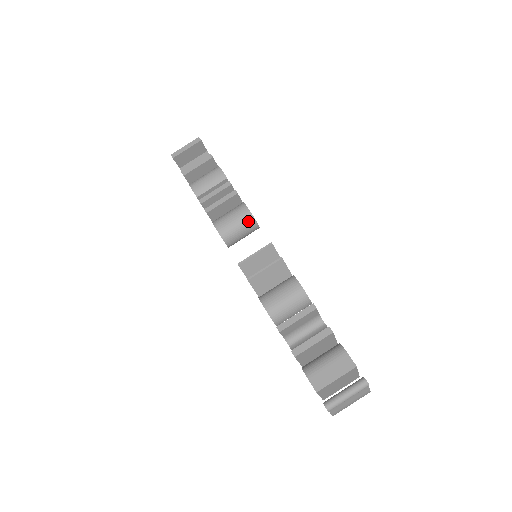
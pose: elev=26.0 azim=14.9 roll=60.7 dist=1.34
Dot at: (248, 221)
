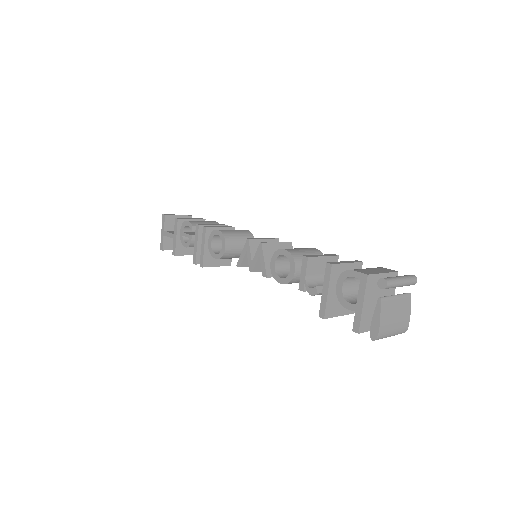
Dot at: (248, 236)
